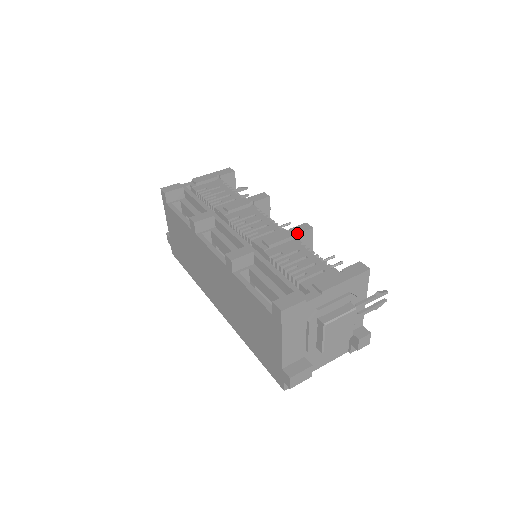
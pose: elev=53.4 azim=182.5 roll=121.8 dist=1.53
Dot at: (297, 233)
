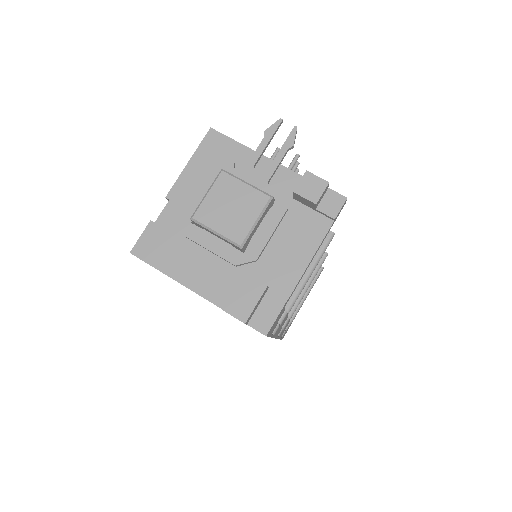
Dot at: occluded
